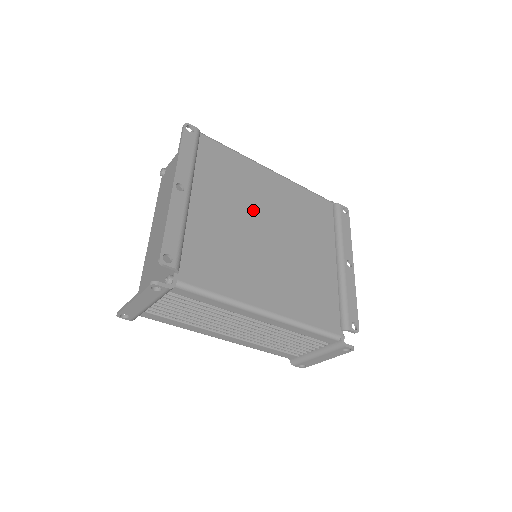
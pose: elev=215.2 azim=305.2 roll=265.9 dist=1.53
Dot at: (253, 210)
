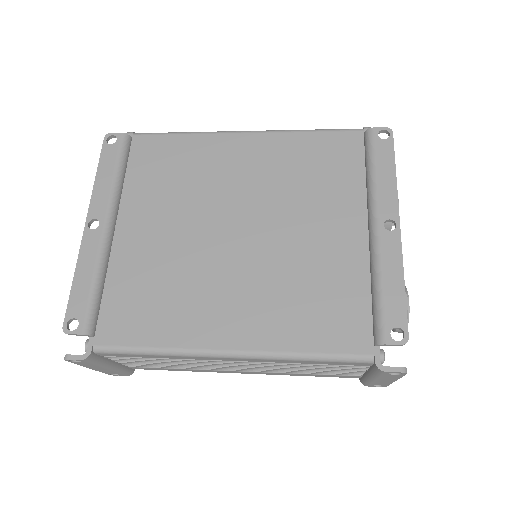
Dot at: (210, 206)
